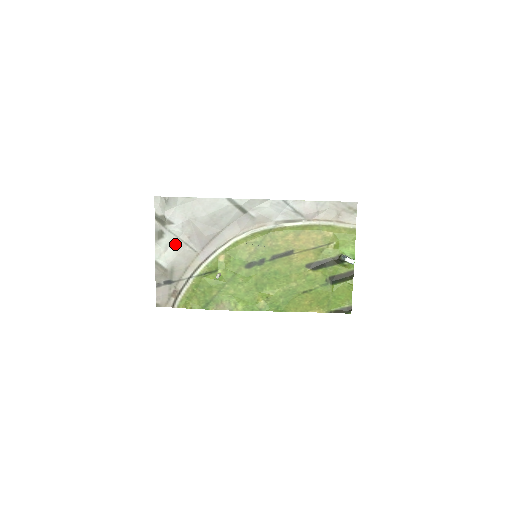
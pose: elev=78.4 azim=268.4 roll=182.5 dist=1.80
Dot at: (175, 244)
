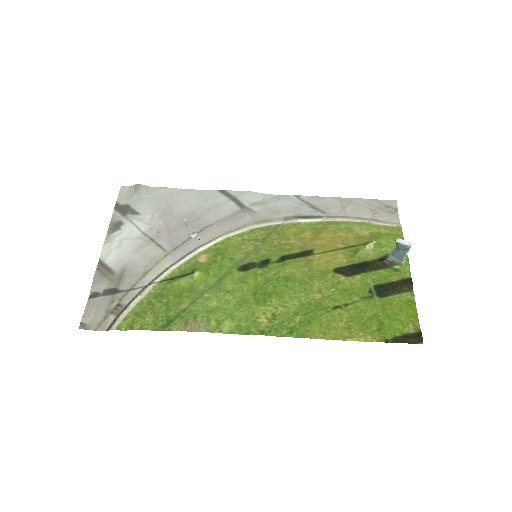
Dot at: (135, 240)
